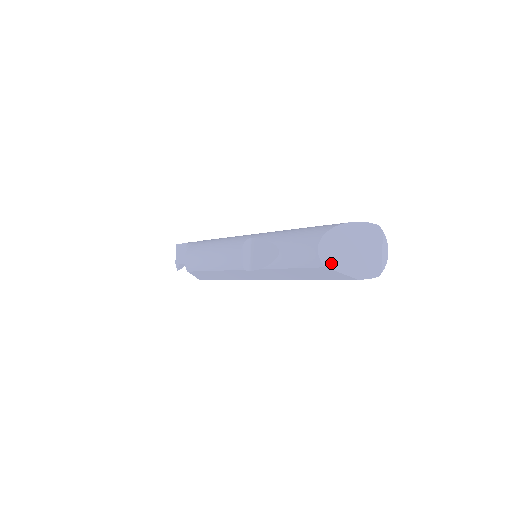
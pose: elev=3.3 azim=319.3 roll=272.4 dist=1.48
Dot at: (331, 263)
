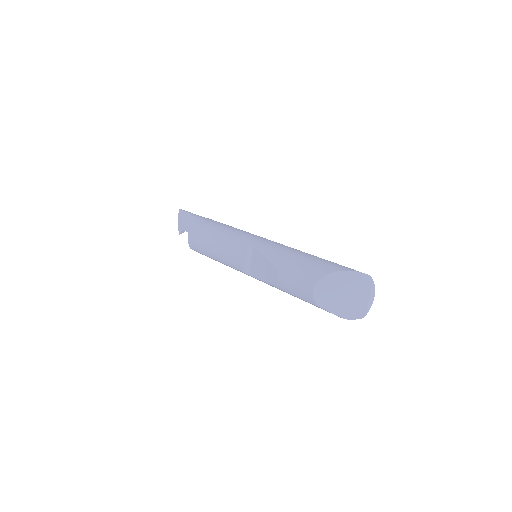
Dot at: (323, 304)
